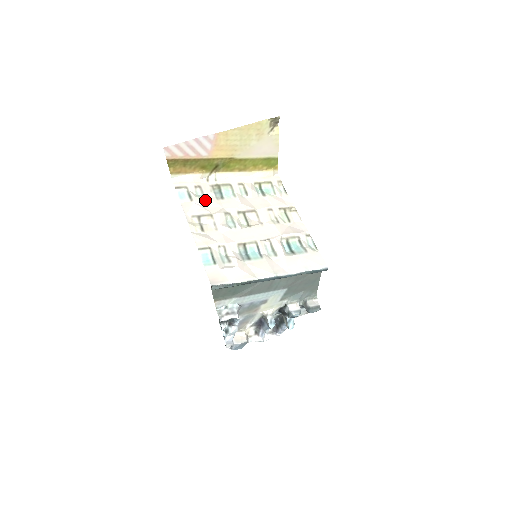
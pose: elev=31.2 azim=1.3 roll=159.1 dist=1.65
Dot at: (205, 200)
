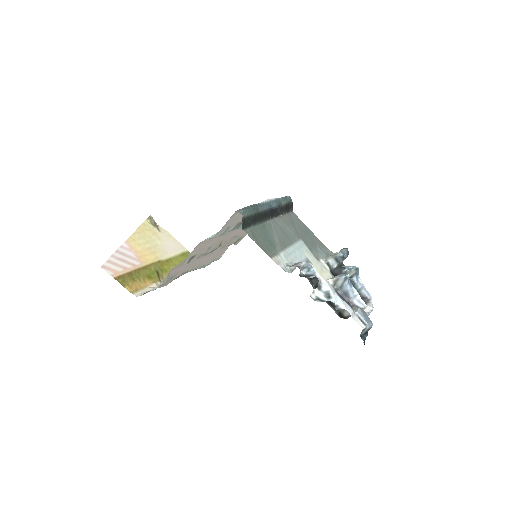
Dot at: (176, 274)
